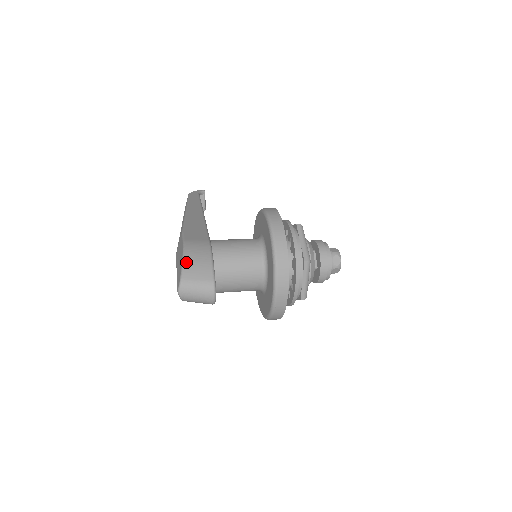
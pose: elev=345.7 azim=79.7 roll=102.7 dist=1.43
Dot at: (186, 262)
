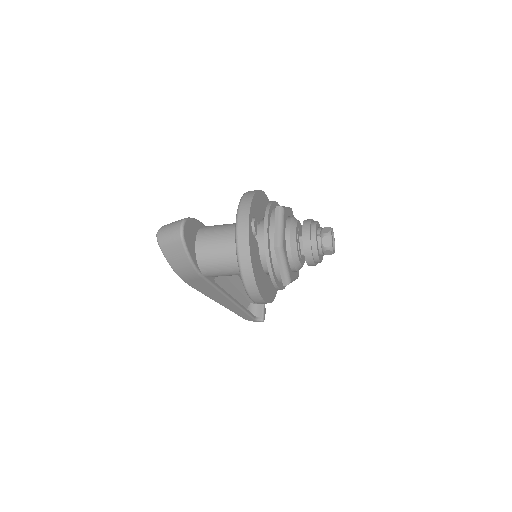
Dot at: occluded
